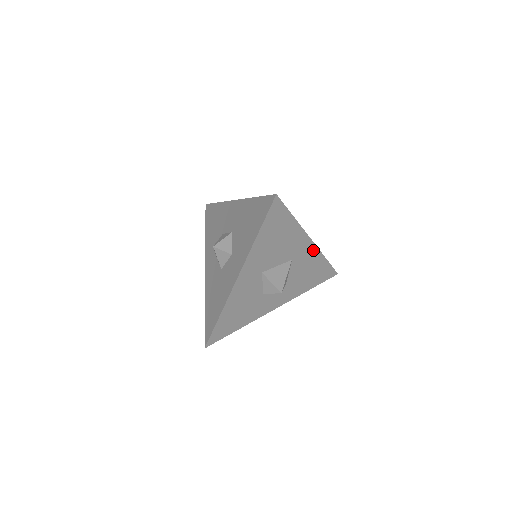
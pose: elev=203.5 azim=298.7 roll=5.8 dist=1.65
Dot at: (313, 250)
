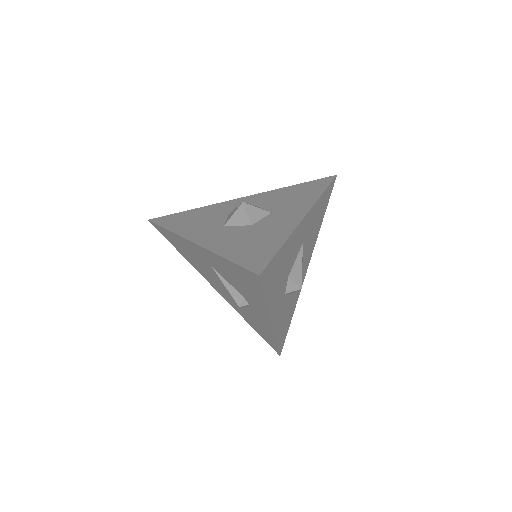
Dot at: (302, 282)
